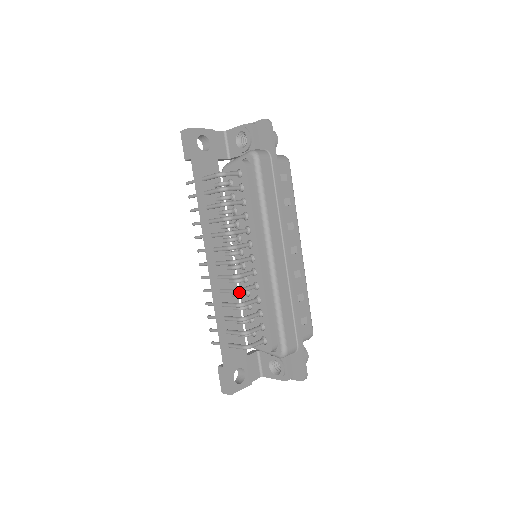
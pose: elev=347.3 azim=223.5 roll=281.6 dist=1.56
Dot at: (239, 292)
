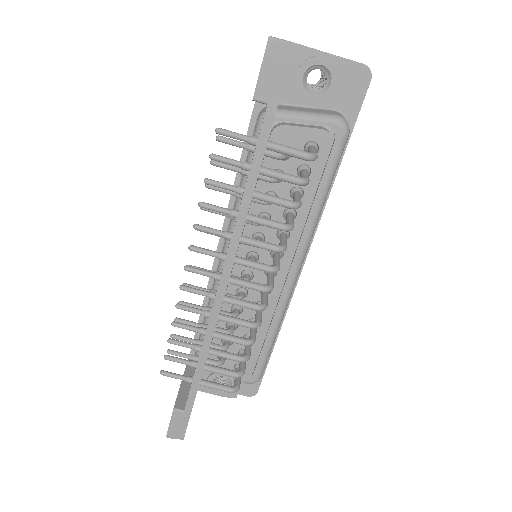
Dot at: occluded
